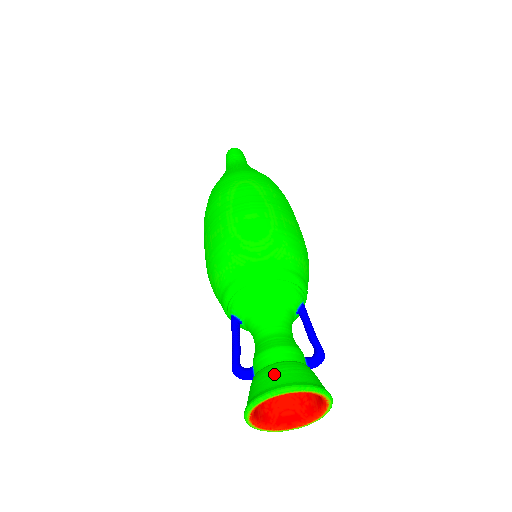
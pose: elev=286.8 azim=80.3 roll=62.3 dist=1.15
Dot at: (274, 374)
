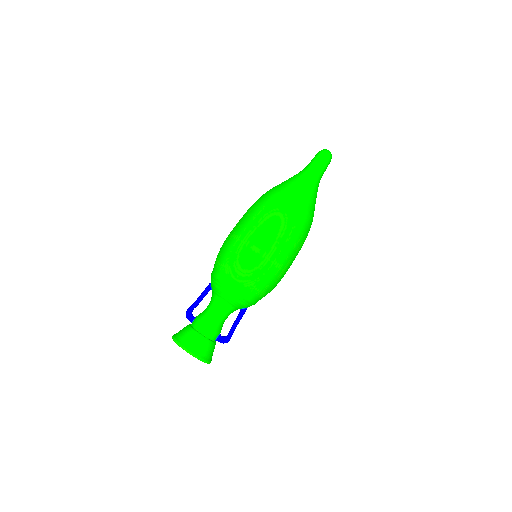
Dot at: (191, 338)
